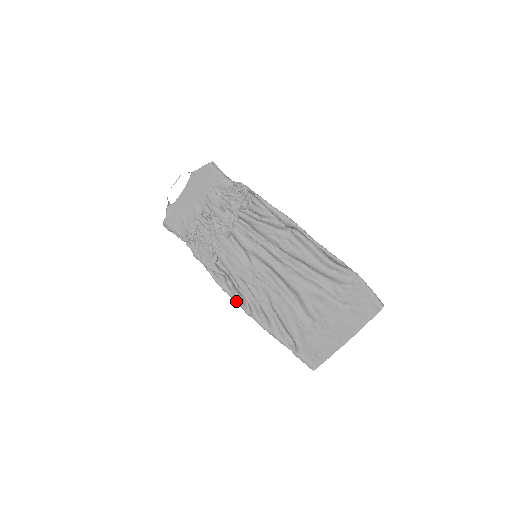
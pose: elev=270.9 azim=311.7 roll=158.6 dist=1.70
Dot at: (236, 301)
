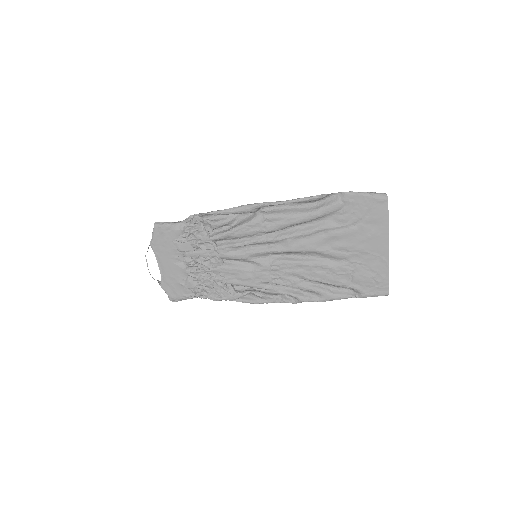
Dot at: (277, 302)
